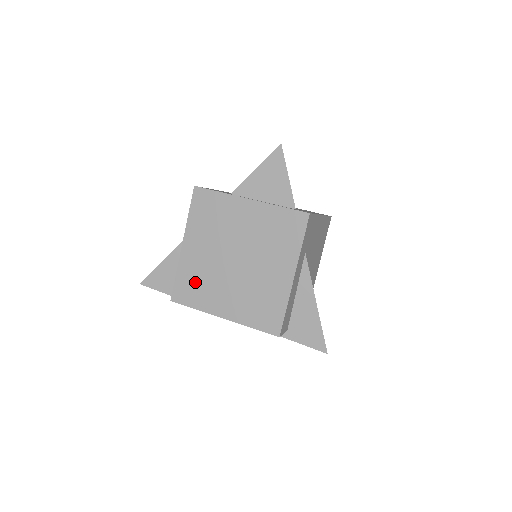
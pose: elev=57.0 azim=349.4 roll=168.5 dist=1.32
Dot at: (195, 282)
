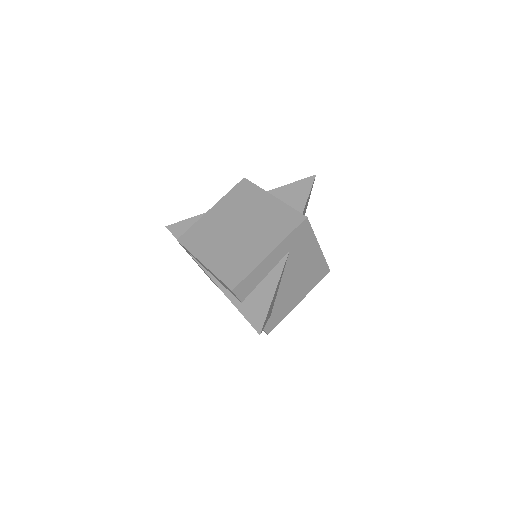
Dot at: (202, 234)
